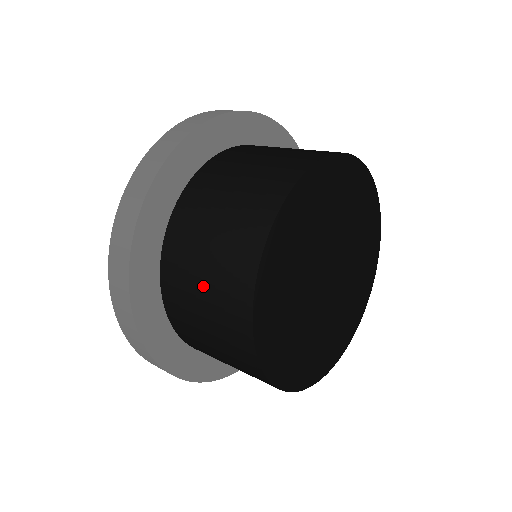
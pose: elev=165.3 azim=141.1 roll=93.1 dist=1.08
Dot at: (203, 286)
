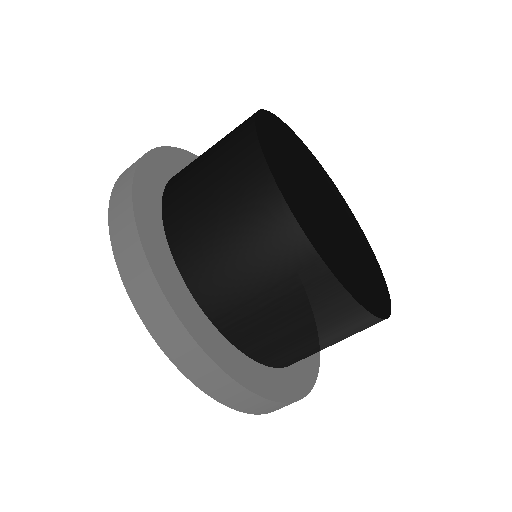
Dot at: (209, 184)
